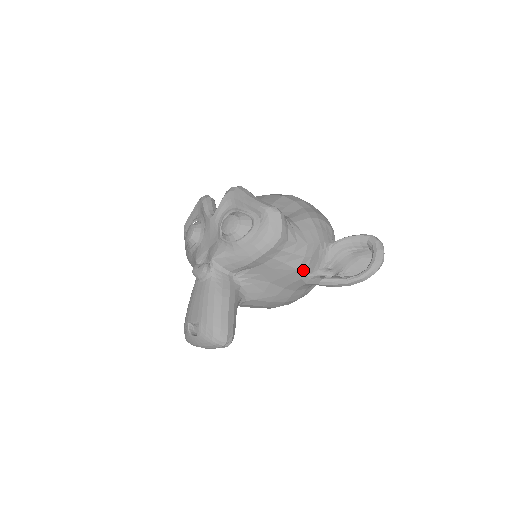
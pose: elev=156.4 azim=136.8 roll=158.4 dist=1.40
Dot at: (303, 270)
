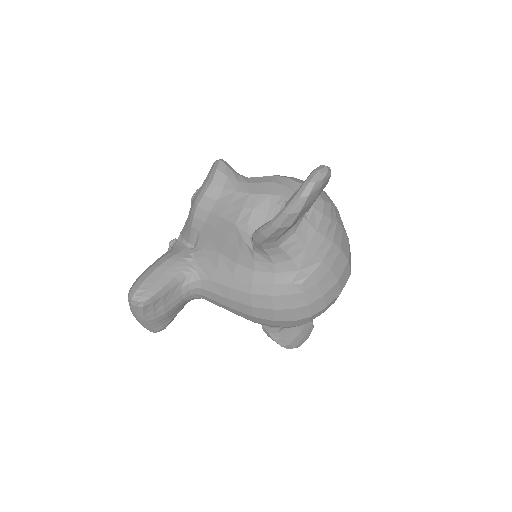
Dot at: (242, 226)
